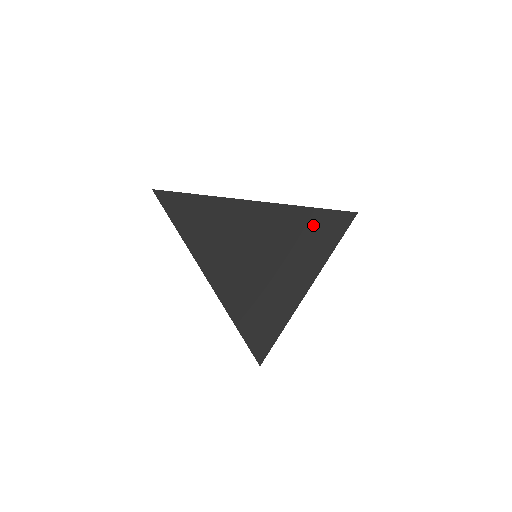
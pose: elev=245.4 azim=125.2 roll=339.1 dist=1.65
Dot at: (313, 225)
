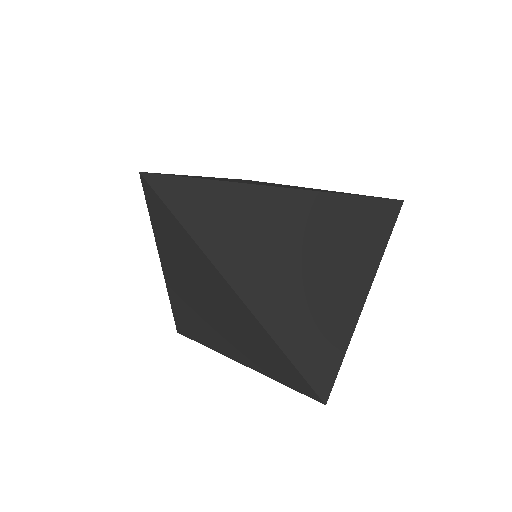
Dot at: (364, 218)
